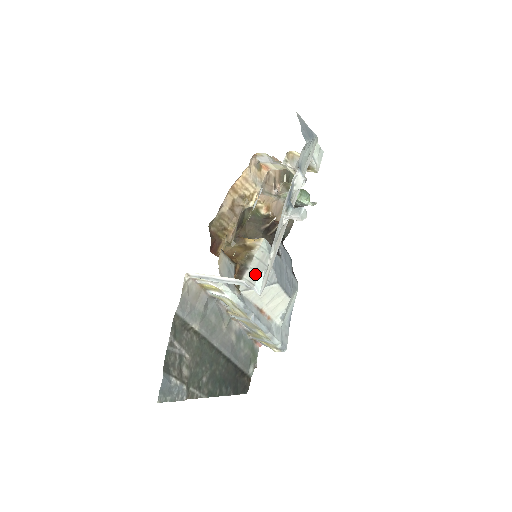
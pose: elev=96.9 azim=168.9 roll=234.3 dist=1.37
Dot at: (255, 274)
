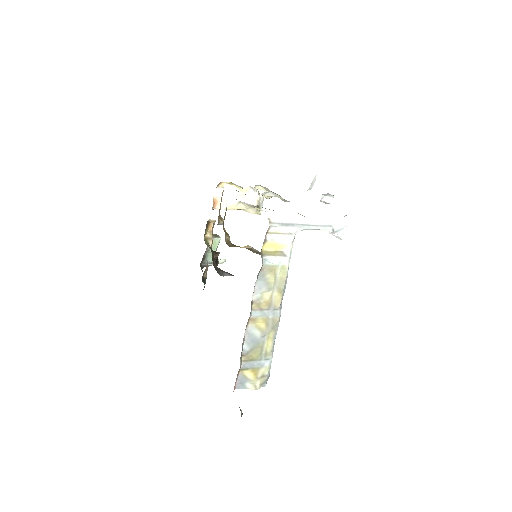
Dot at: occluded
